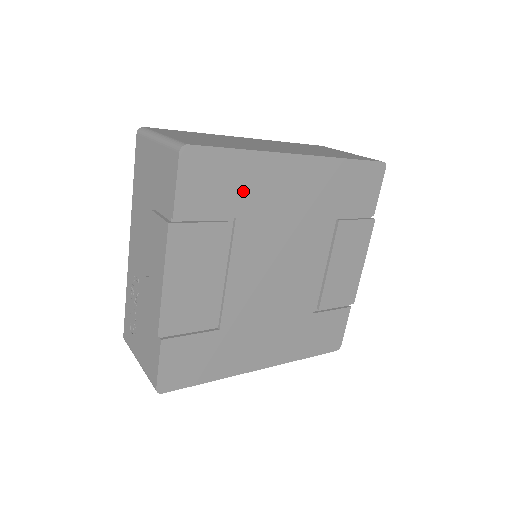
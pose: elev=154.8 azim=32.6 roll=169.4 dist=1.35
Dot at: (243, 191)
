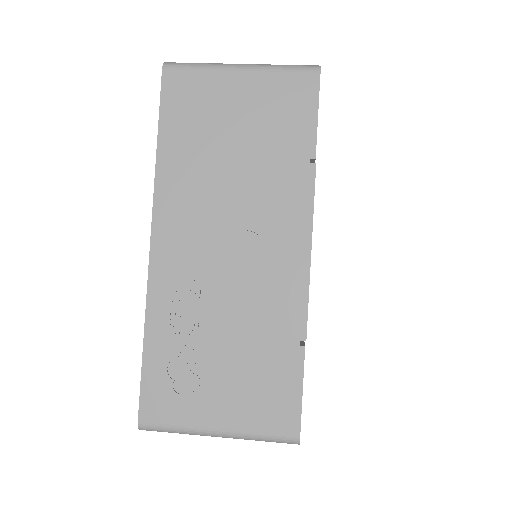
Dot at: occluded
